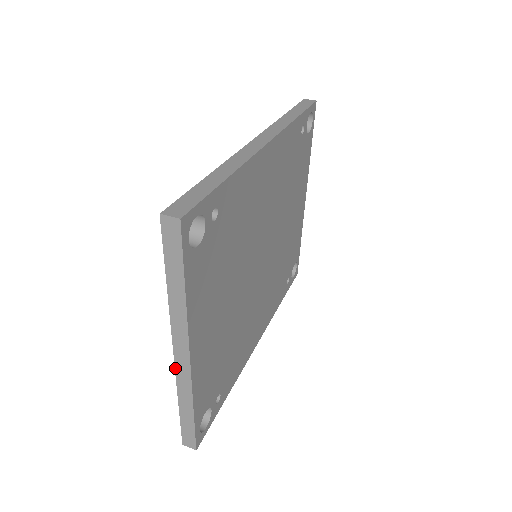
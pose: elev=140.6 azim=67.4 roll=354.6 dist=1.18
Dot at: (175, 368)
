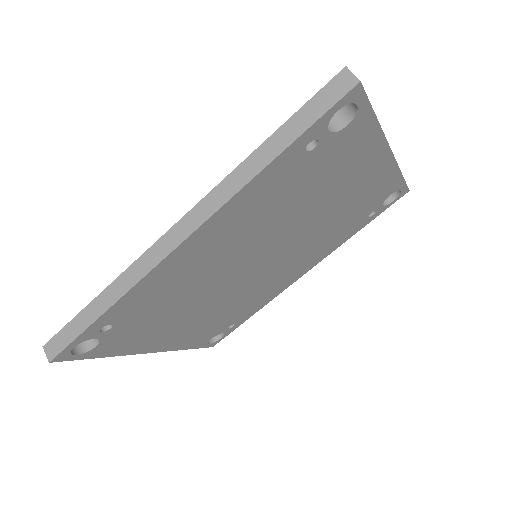
Dot at: occluded
